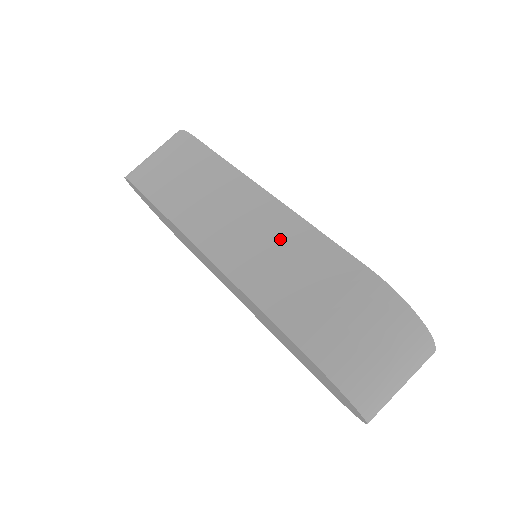
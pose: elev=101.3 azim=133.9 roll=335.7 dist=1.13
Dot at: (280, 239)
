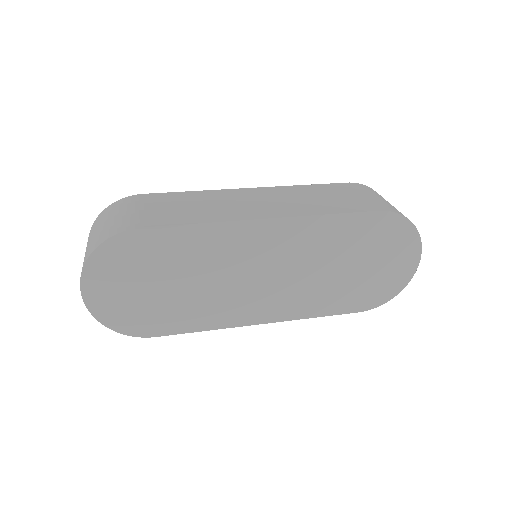
Dot at: (296, 194)
